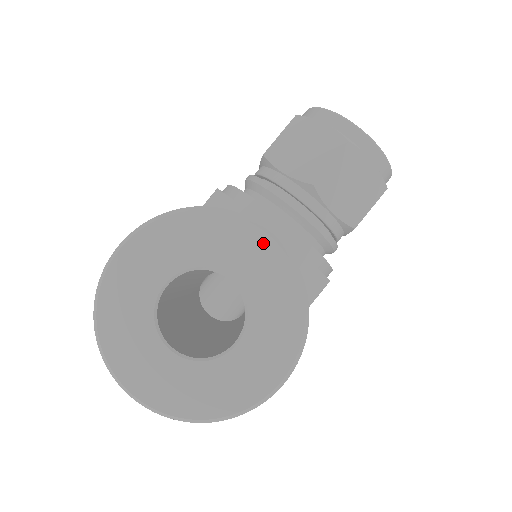
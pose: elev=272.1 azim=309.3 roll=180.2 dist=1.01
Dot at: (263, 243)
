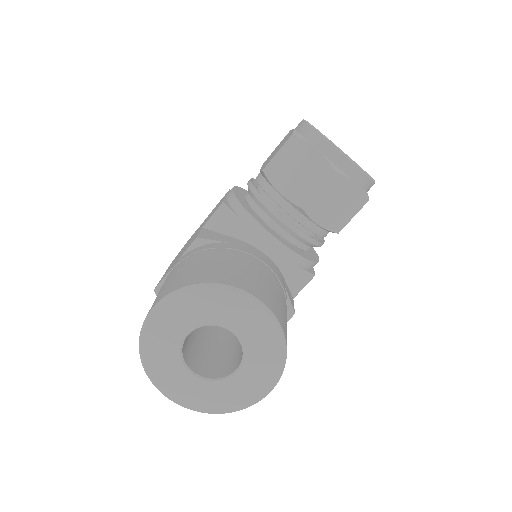
Dot at: (255, 310)
